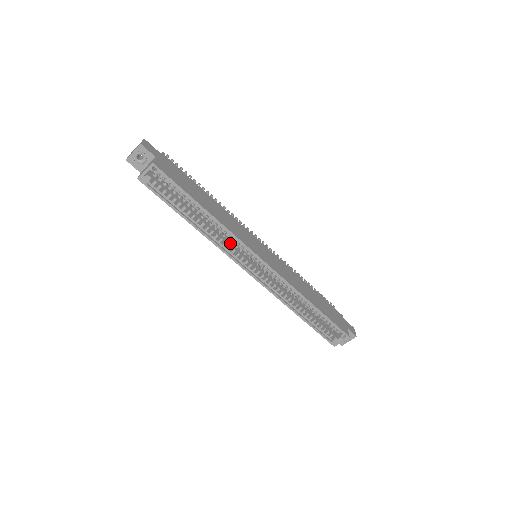
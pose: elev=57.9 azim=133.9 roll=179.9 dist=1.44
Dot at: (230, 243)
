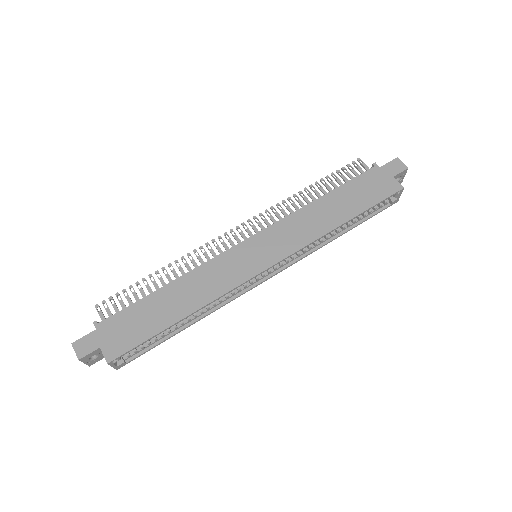
Dot at: occluded
